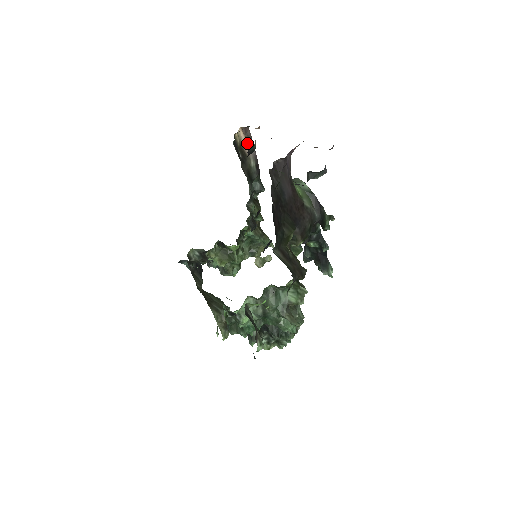
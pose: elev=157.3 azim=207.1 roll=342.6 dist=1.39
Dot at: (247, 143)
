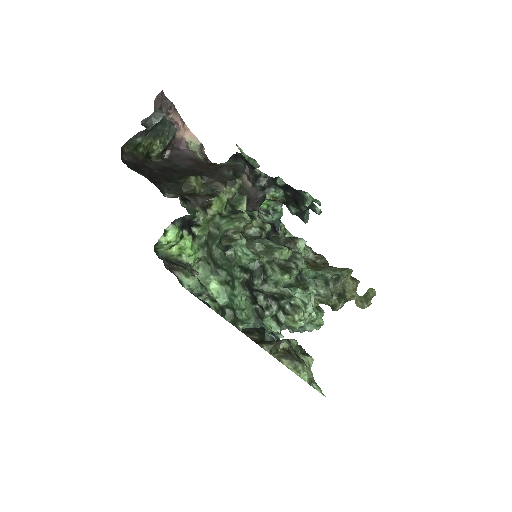
Dot at: occluded
